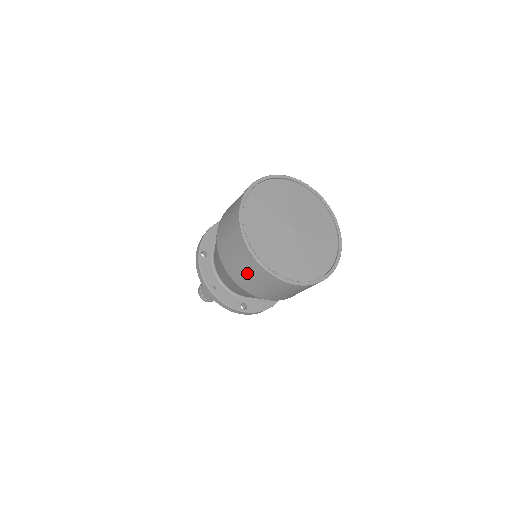
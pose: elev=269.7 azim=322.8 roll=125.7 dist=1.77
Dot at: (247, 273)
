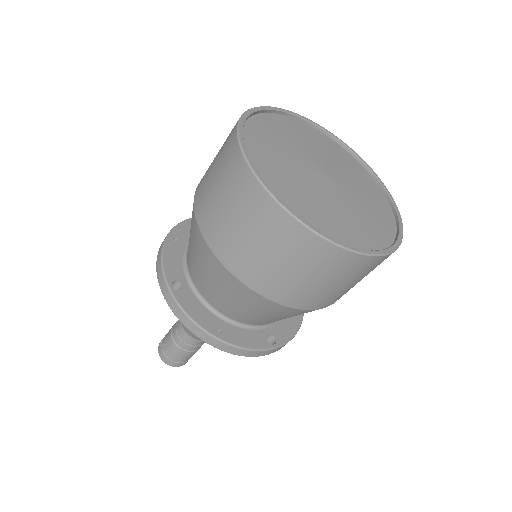
Dot at: (216, 157)
